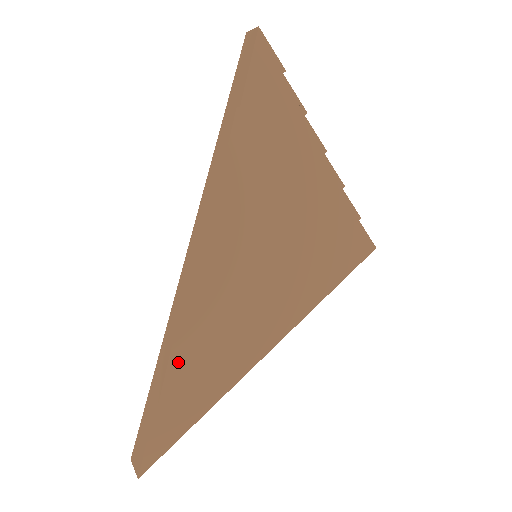
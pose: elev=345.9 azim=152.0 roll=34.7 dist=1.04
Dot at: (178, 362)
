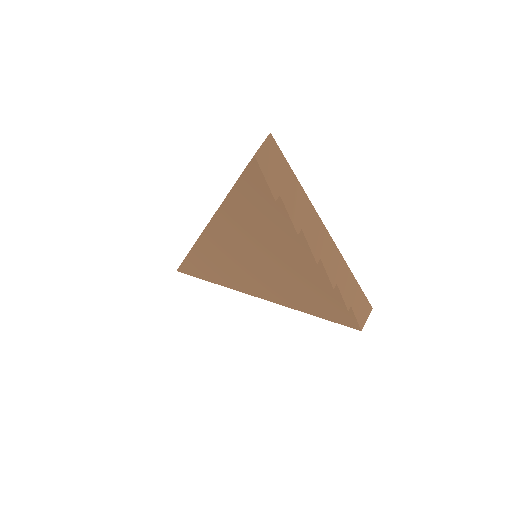
Dot at: (194, 257)
